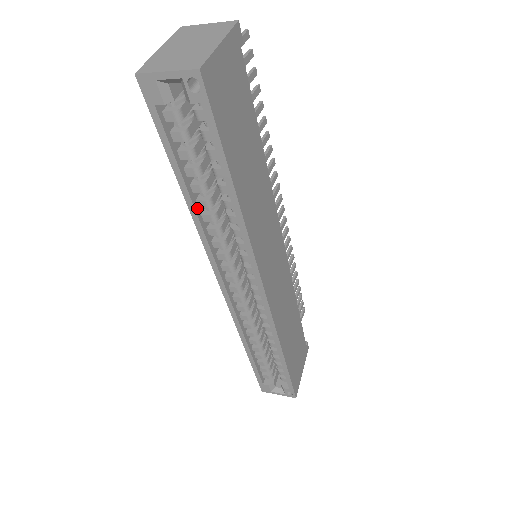
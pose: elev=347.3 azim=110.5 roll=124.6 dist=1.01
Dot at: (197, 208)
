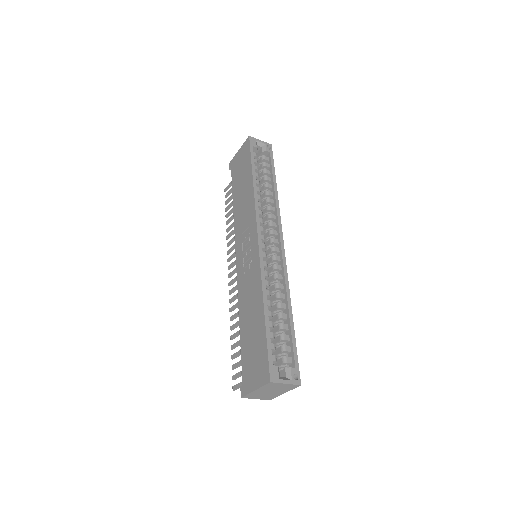
Dot at: (255, 189)
